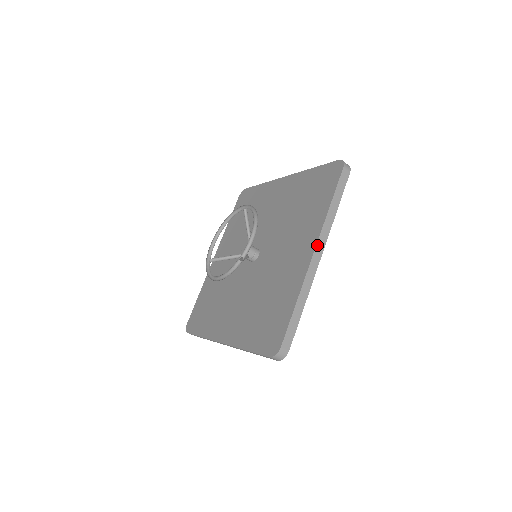
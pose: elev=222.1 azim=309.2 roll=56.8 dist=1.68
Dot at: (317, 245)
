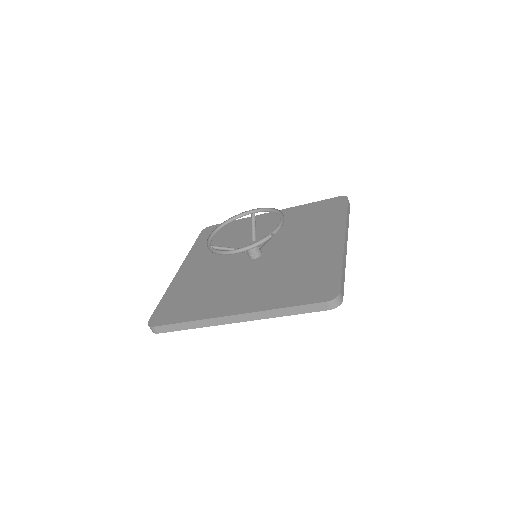
Dot at: (345, 235)
